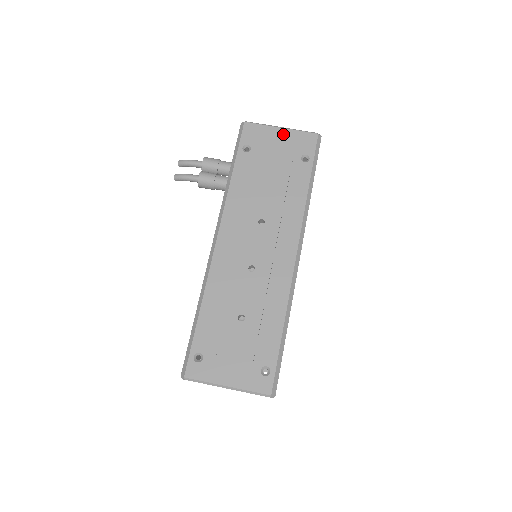
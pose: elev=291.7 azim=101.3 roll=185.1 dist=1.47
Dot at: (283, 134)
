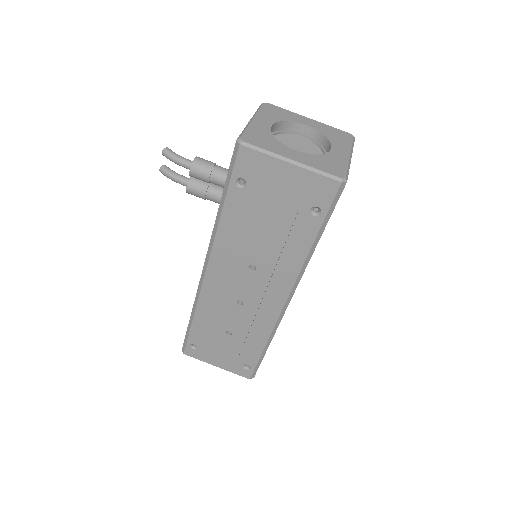
Dot at: (292, 173)
